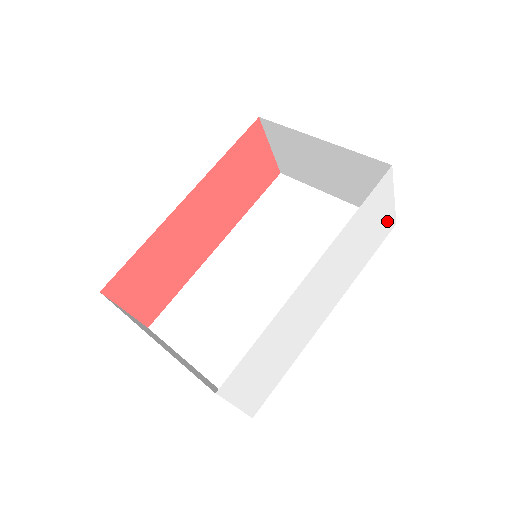
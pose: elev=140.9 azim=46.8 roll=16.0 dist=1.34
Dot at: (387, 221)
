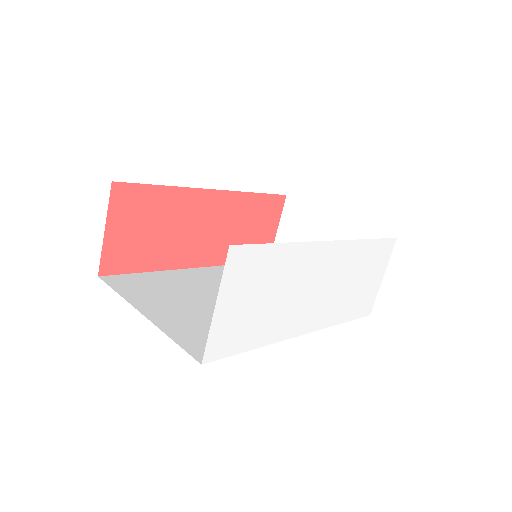
Dot at: (370, 297)
